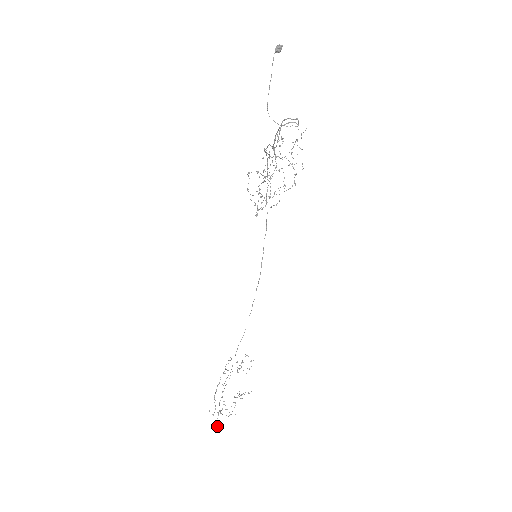
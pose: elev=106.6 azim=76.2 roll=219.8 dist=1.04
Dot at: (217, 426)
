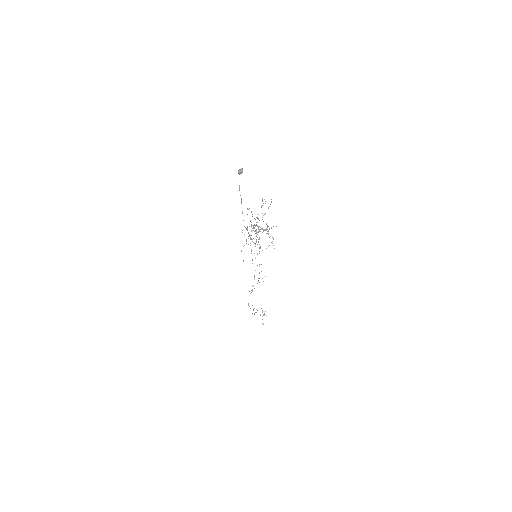
Dot at: occluded
